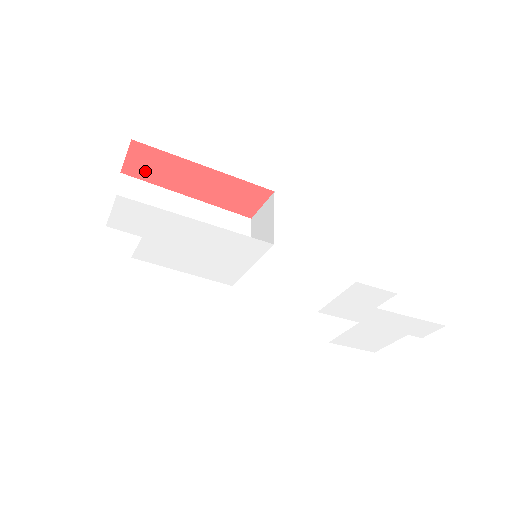
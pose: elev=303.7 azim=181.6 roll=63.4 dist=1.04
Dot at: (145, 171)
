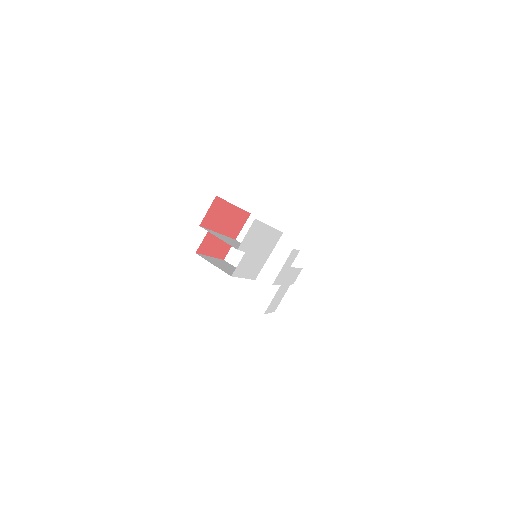
Dot at: (210, 220)
